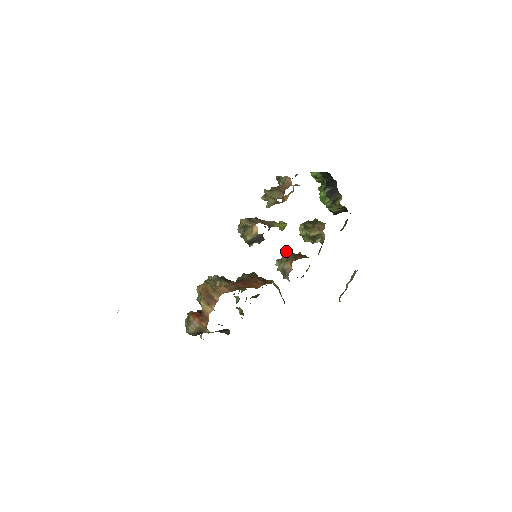
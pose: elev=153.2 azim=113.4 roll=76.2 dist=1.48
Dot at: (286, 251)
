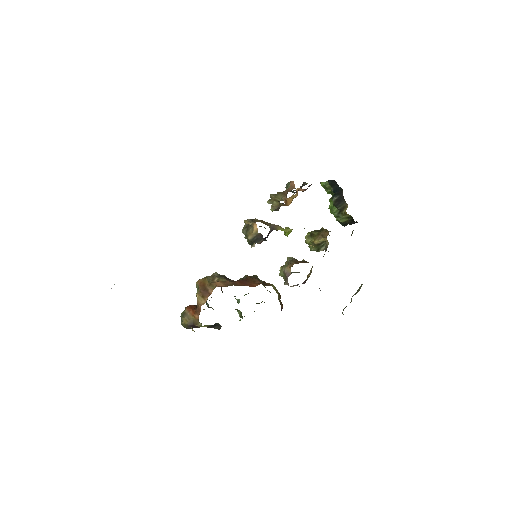
Dot at: (289, 257)
